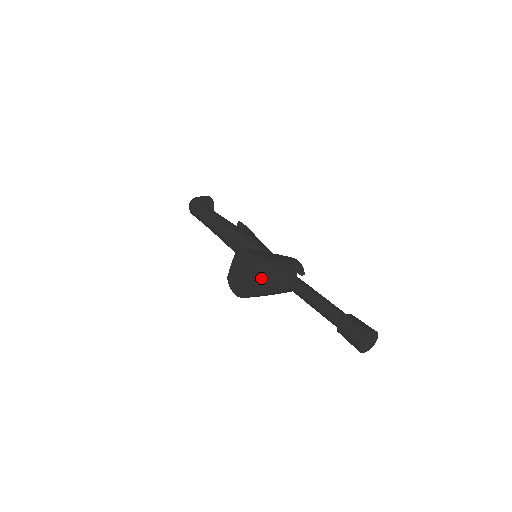
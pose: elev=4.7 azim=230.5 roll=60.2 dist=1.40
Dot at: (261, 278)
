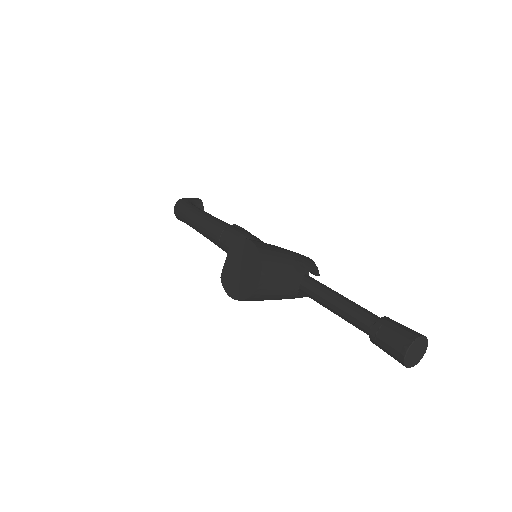
Dot at: (266, 272)
